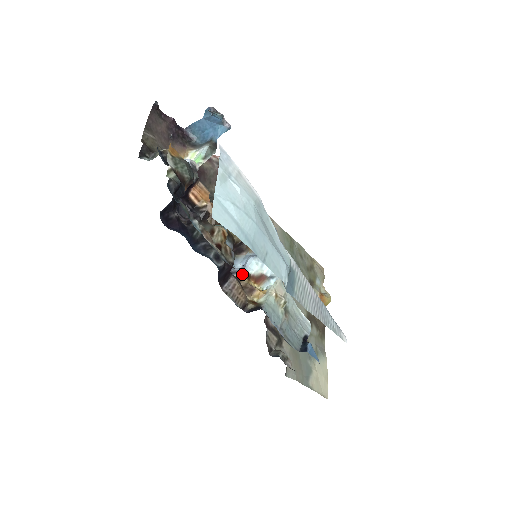
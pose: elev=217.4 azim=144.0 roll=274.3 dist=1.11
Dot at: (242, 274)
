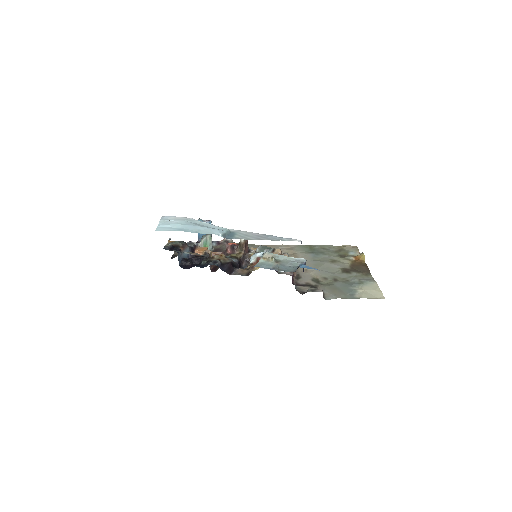
Dot at: (248, 266)
